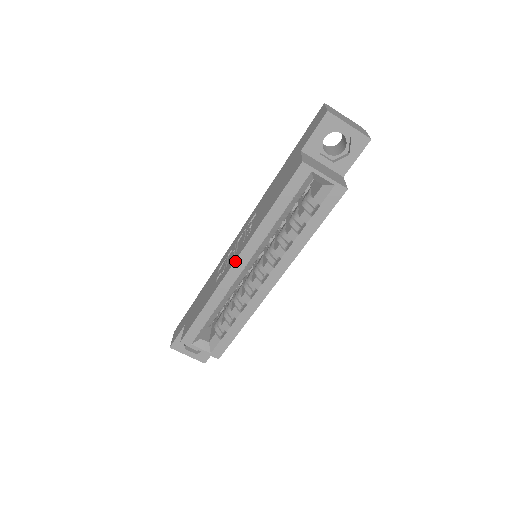
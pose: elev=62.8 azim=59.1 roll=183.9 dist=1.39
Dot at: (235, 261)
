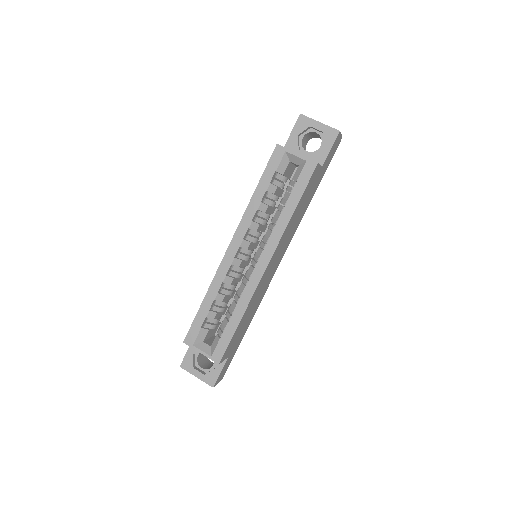
Dot at: (229, 245)
